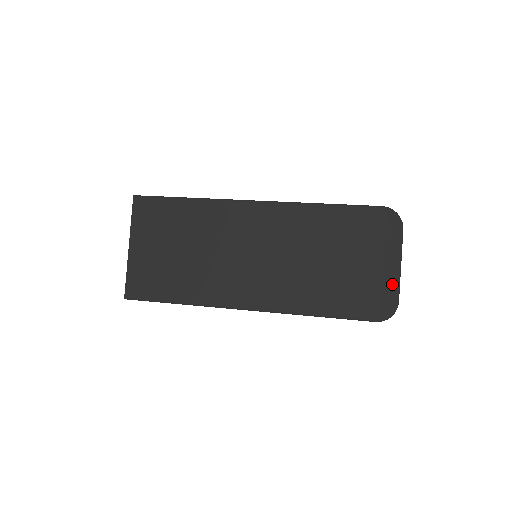
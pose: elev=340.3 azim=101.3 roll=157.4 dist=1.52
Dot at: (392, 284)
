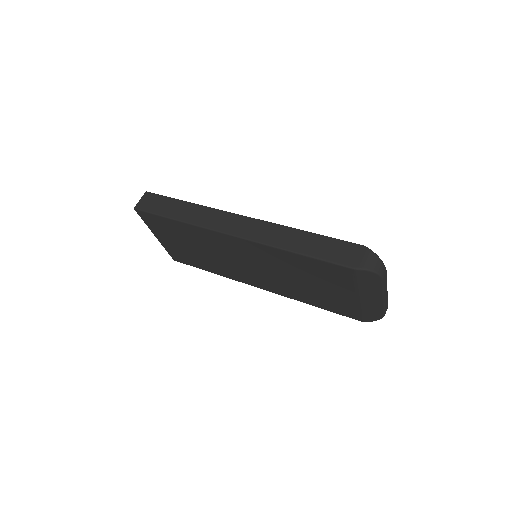
Dot at: (376, 307)
